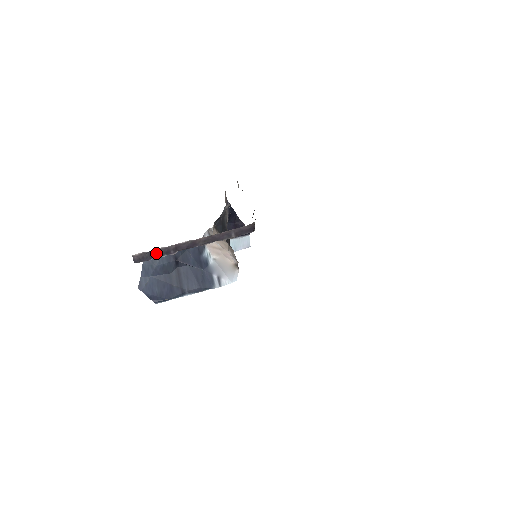
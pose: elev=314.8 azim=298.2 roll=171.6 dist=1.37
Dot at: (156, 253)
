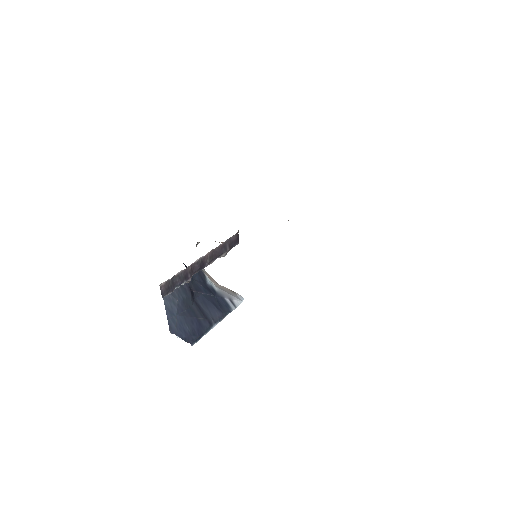
Dot at: (177, 280)
